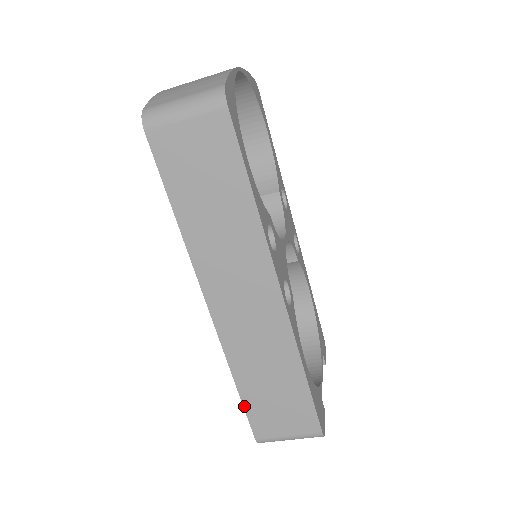
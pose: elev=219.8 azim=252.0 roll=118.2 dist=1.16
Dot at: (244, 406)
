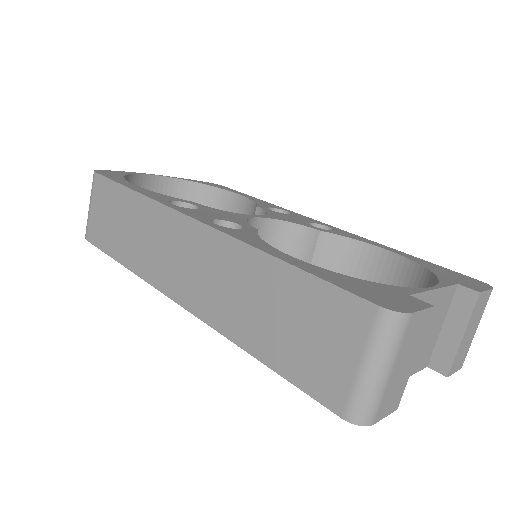
Dot at: (285, 377)
